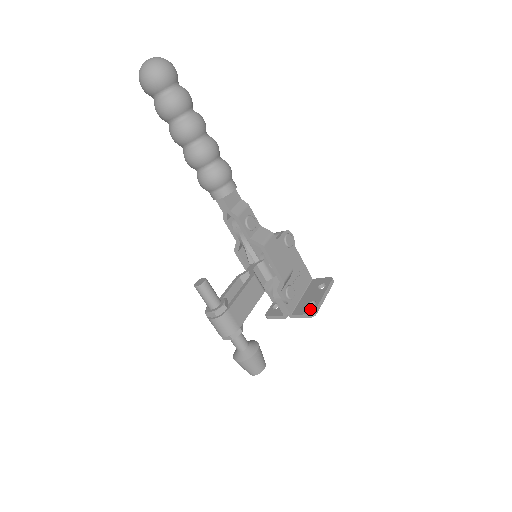
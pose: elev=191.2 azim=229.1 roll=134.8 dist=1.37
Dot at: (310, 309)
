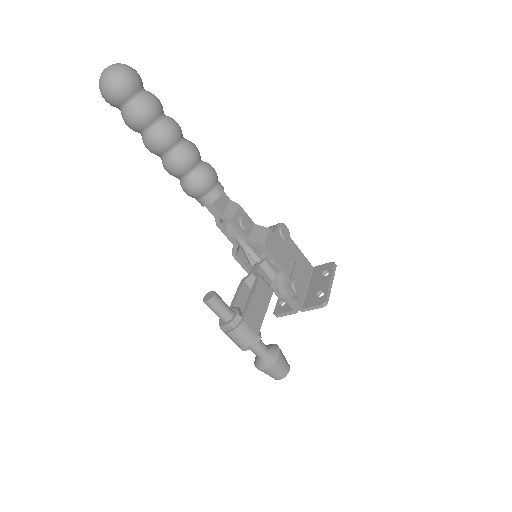
Dot at: (320, 299)
